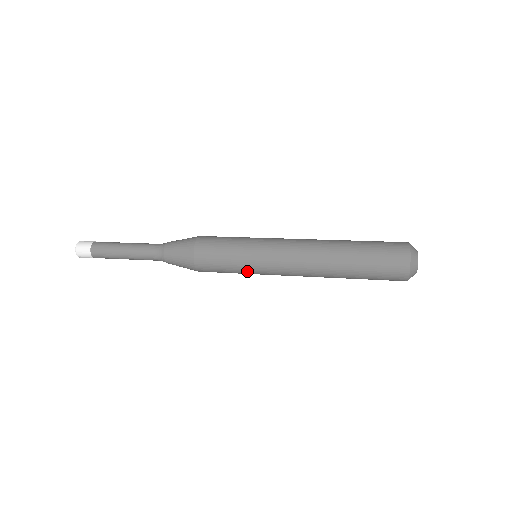
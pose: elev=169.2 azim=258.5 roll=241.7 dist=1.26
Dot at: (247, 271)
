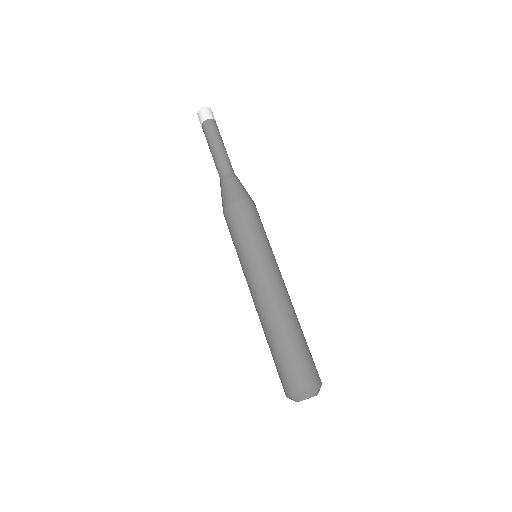
Dot at: occluded
